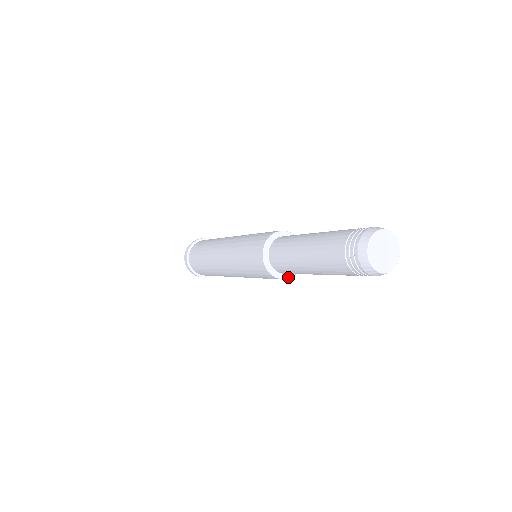
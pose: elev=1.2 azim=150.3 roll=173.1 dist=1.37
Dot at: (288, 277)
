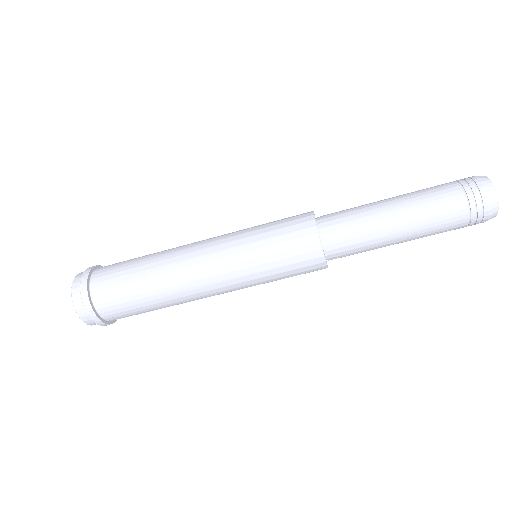
Dot at: occluded
